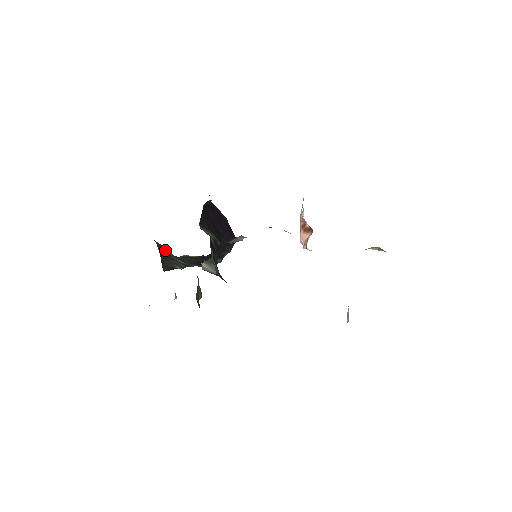
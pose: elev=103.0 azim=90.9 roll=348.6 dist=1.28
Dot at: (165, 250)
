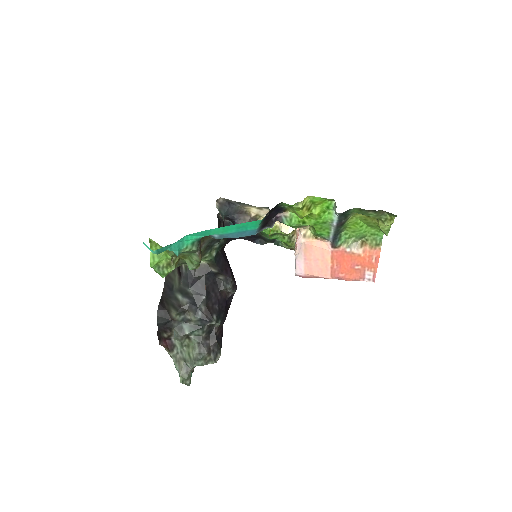
Dot at: (171, 281)
